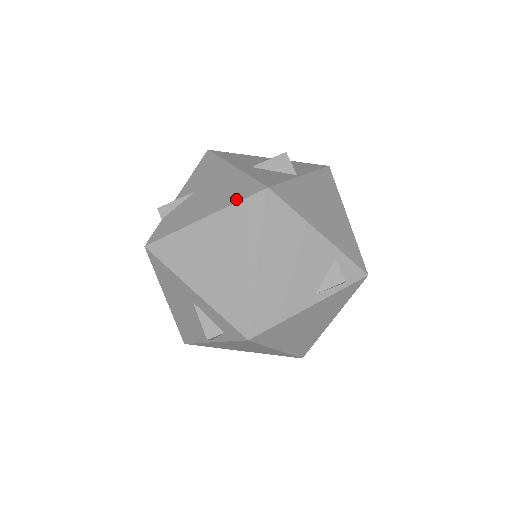
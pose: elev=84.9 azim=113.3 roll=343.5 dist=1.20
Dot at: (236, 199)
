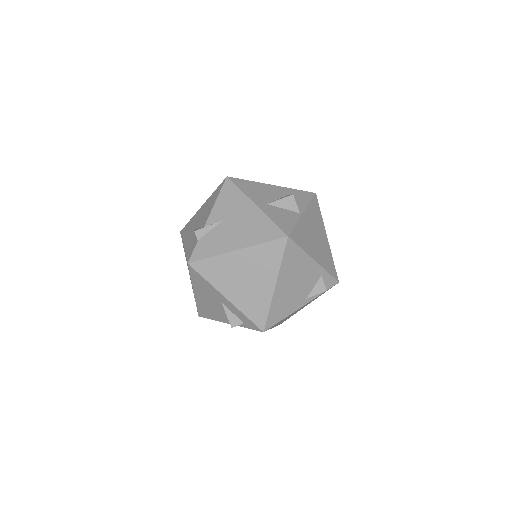
Dot at: (263, 240)
